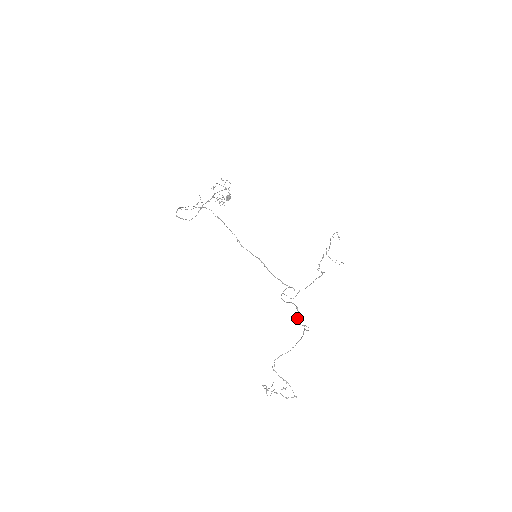
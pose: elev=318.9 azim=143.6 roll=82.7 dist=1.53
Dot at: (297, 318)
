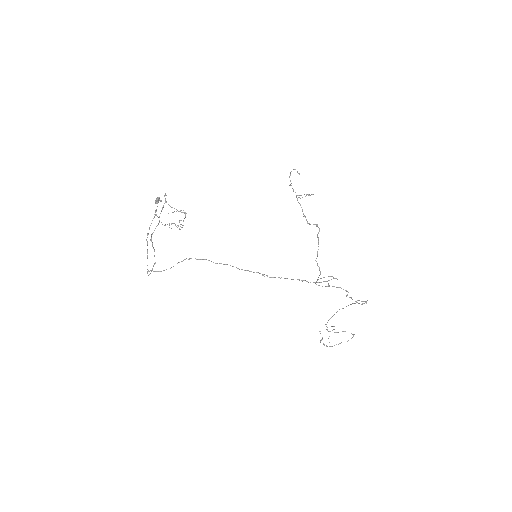
Dot at: (351, 298)
